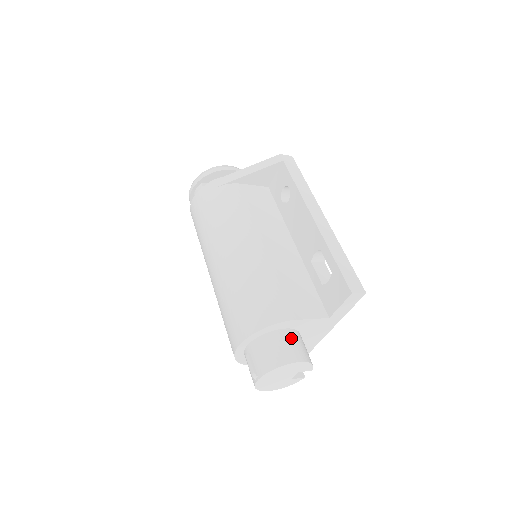
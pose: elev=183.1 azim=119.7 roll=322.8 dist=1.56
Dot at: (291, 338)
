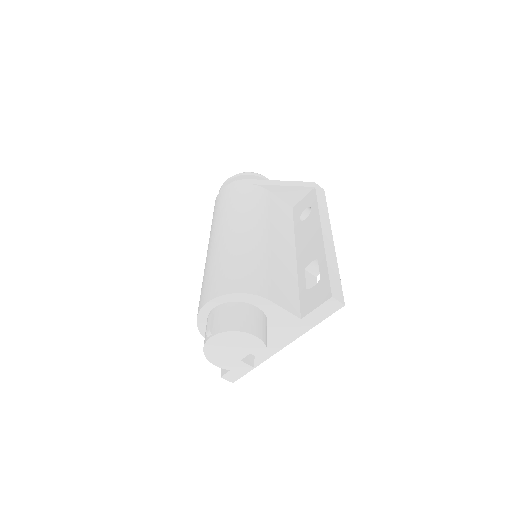
Dot at: (258, 316)
